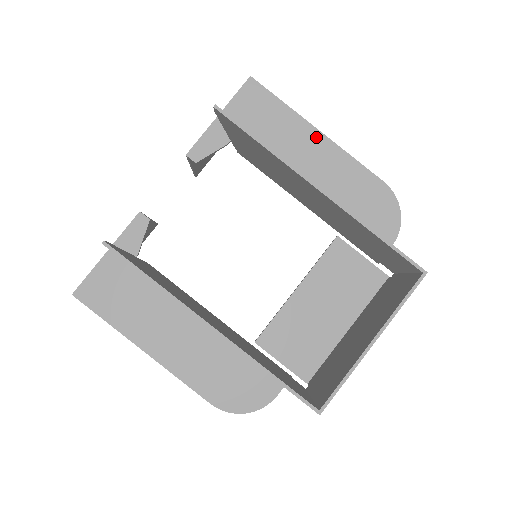
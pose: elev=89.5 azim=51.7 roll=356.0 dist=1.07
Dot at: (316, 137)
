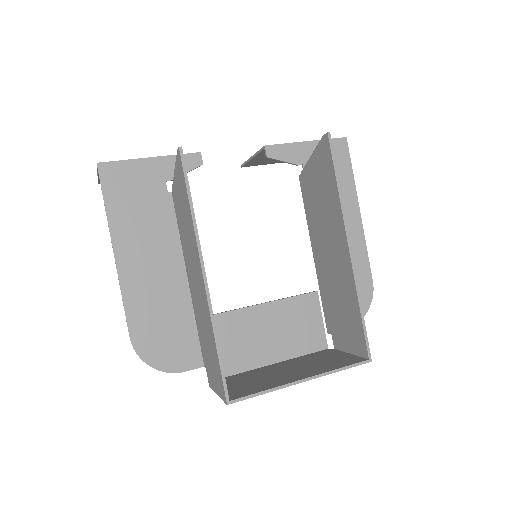
Dot at: (355, 214)
